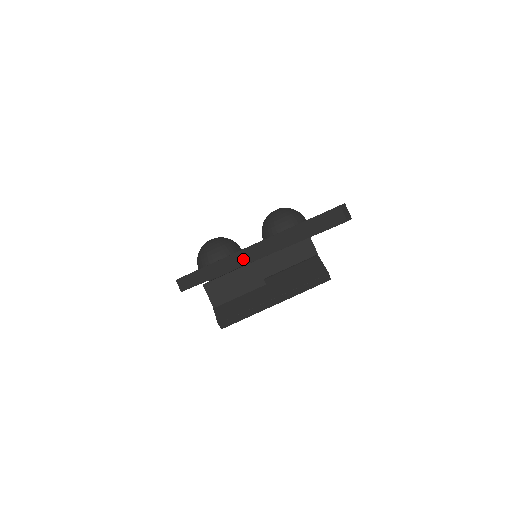
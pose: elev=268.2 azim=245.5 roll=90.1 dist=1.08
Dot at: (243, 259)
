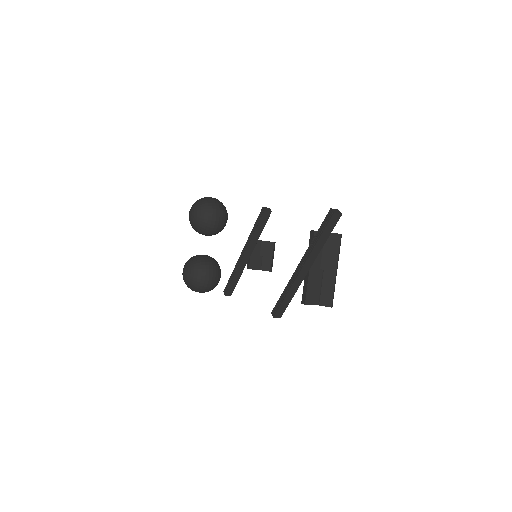
Dot at: (303, 274)
